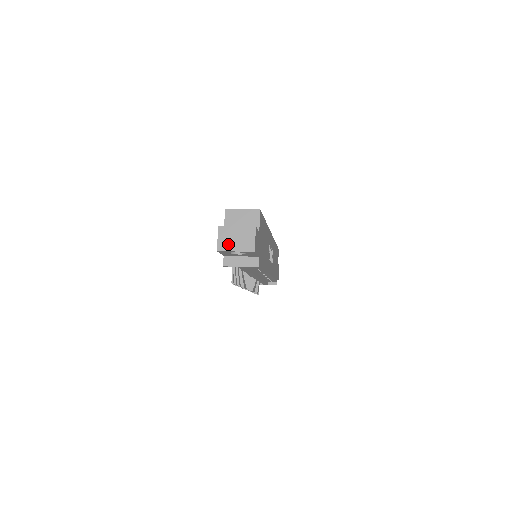
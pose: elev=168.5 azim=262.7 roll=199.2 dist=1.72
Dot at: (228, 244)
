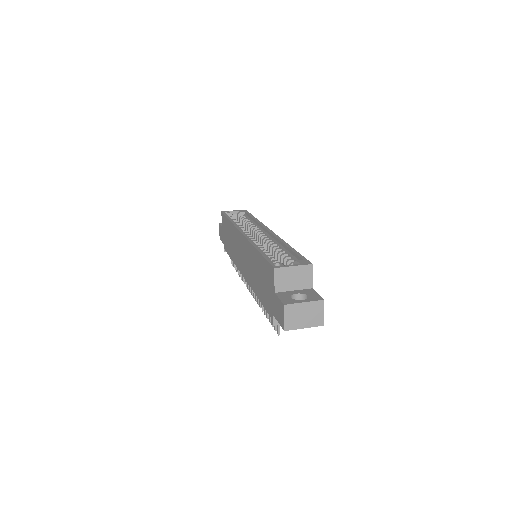
Dot at: (296, 322)
